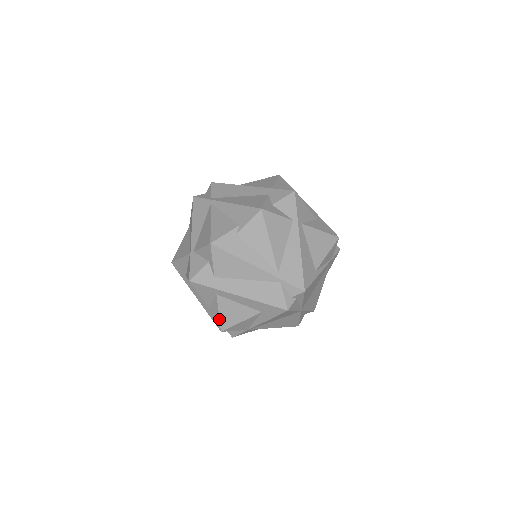
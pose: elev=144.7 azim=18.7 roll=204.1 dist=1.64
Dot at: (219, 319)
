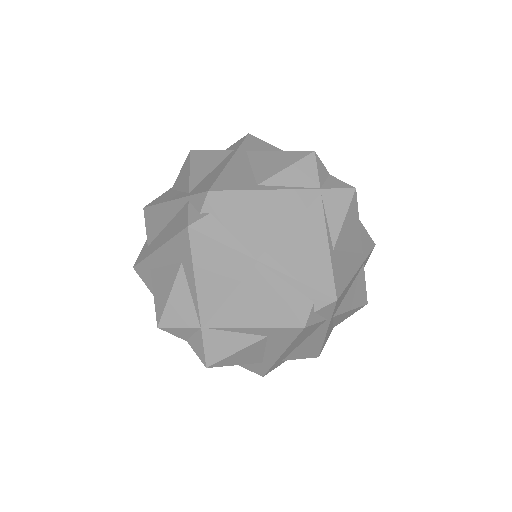
Dot at: (155, 307)
